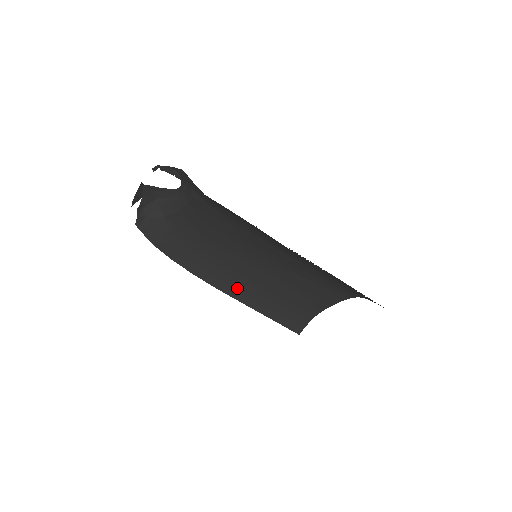
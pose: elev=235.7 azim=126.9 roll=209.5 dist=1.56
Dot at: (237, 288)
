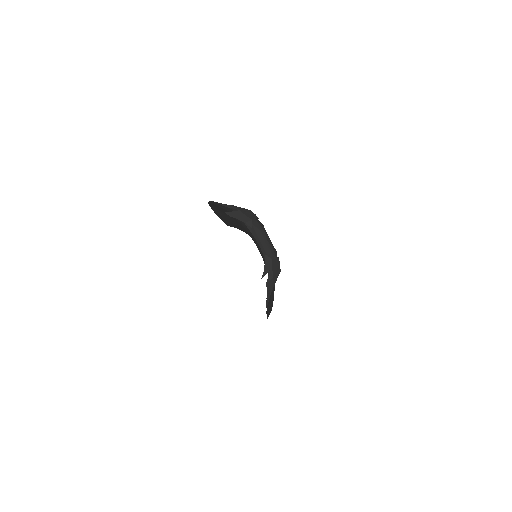
Dot at: (226, 218)
